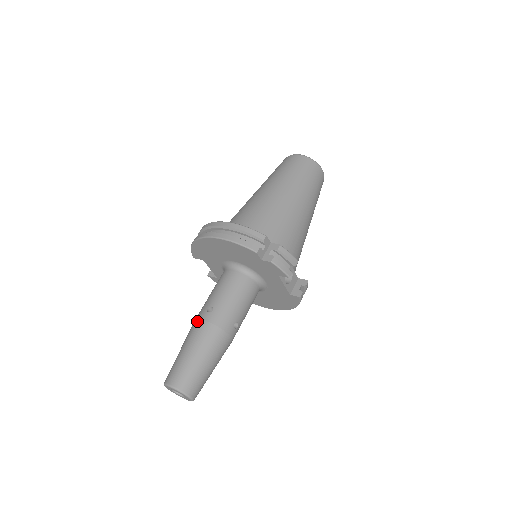
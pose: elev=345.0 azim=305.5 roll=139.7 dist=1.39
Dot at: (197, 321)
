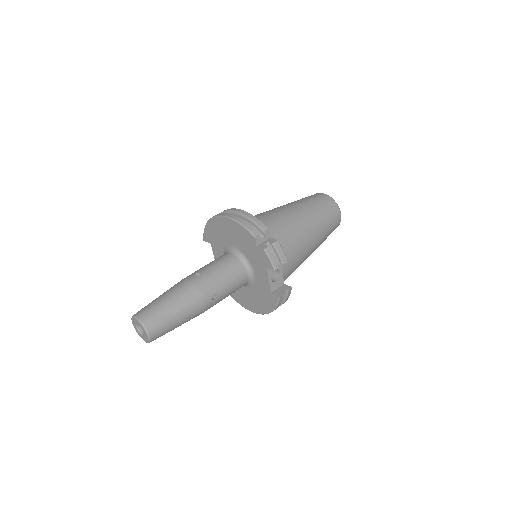
Dot at: (183, 279)
